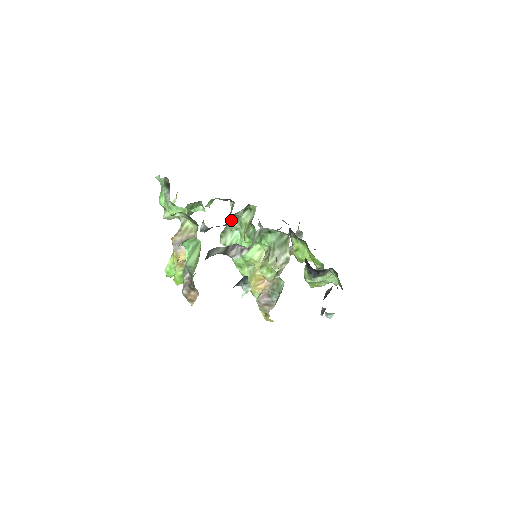
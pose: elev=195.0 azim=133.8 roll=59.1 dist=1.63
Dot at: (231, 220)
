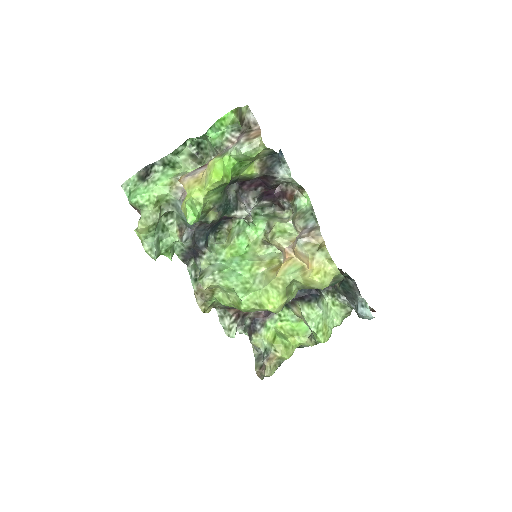
Dot at: (207, 247)
